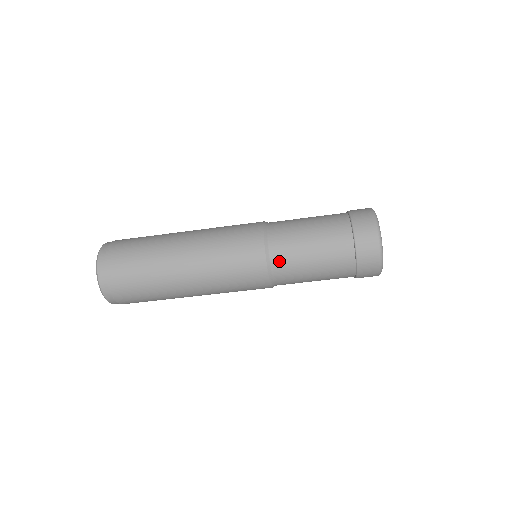
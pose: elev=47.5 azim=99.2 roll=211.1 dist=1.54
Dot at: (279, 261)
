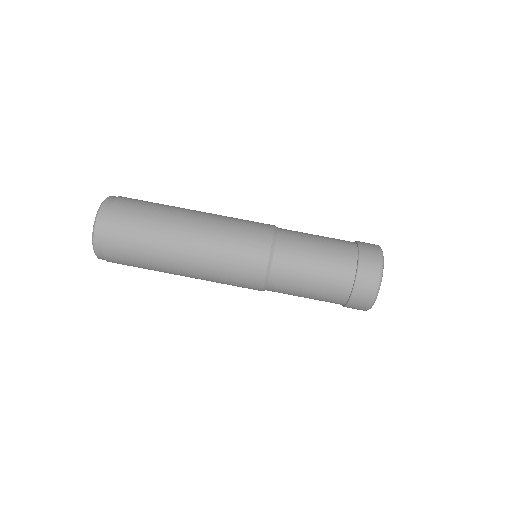
Dot at: (281, 261)
